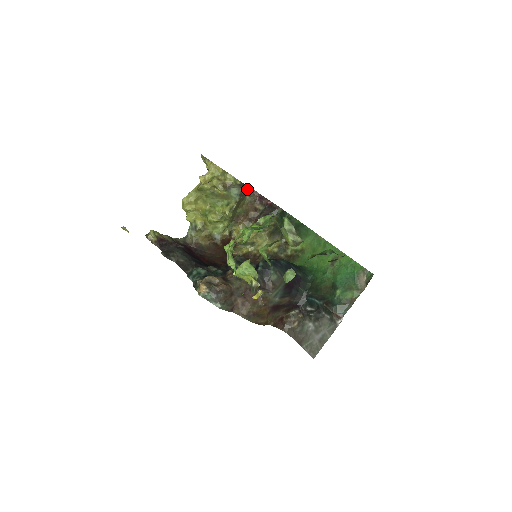
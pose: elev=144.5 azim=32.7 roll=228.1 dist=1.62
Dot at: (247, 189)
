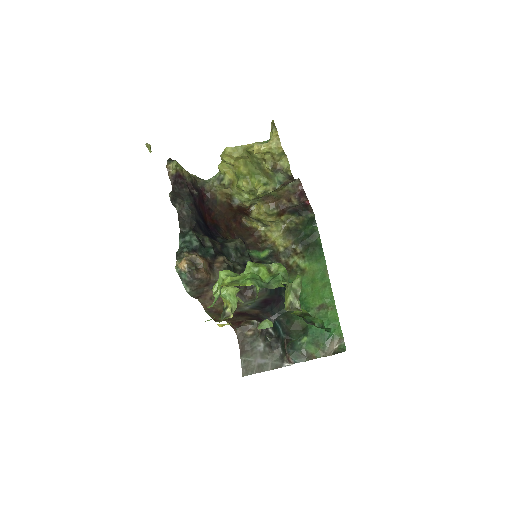
Dot at: occluded
